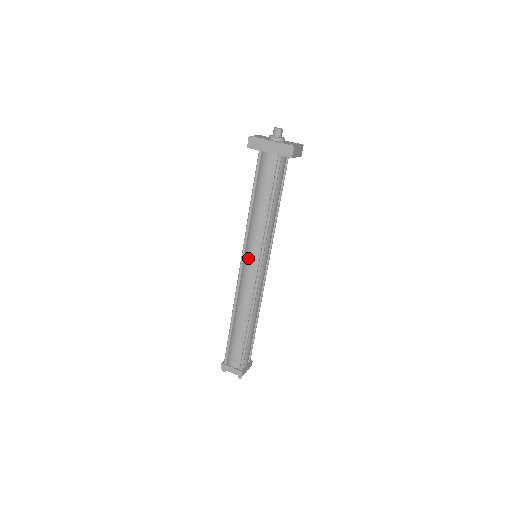
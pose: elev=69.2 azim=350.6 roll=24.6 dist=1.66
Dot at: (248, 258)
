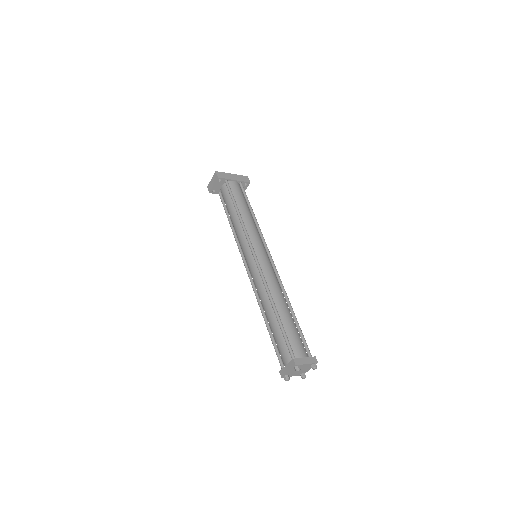
Dot at: (258, 249)
